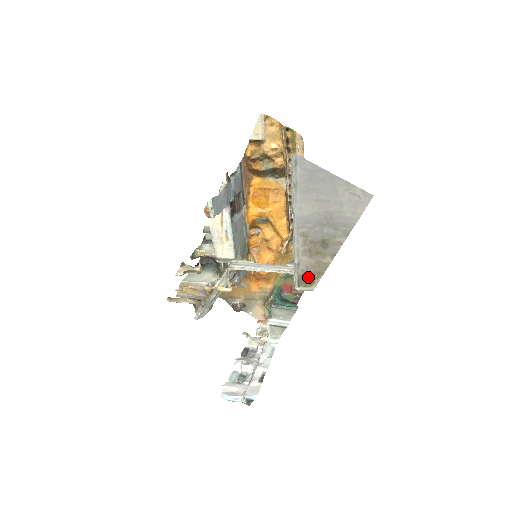
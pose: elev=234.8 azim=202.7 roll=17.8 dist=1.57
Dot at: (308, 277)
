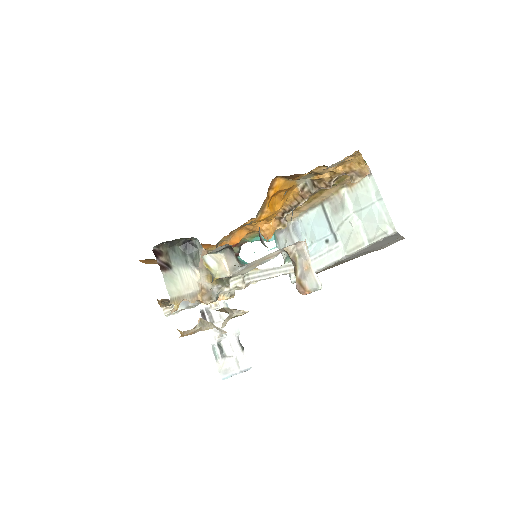
Dot at: occluded
